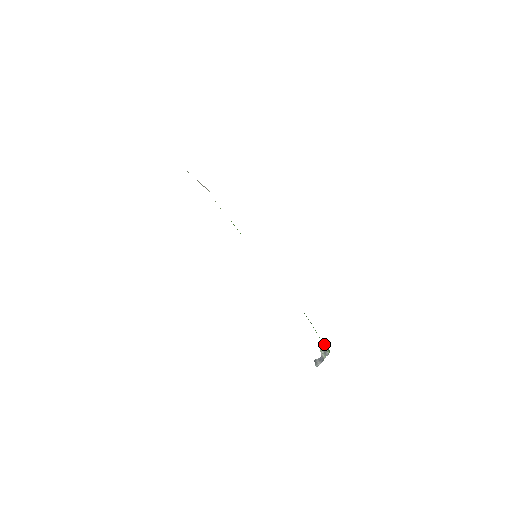
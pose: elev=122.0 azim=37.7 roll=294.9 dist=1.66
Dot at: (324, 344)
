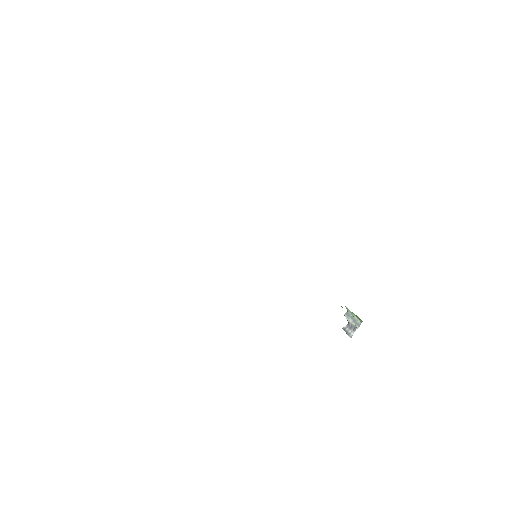
Dot at: (348, 310)
